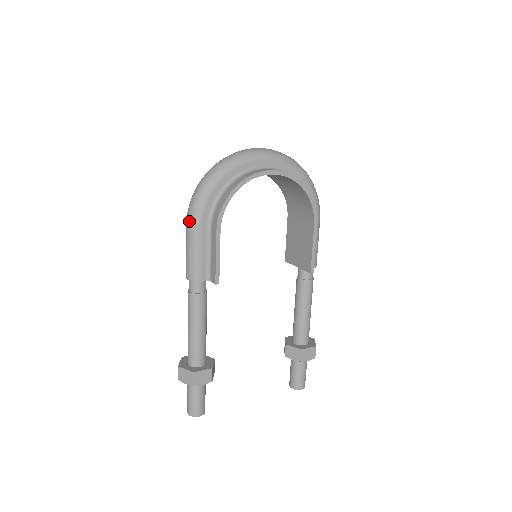
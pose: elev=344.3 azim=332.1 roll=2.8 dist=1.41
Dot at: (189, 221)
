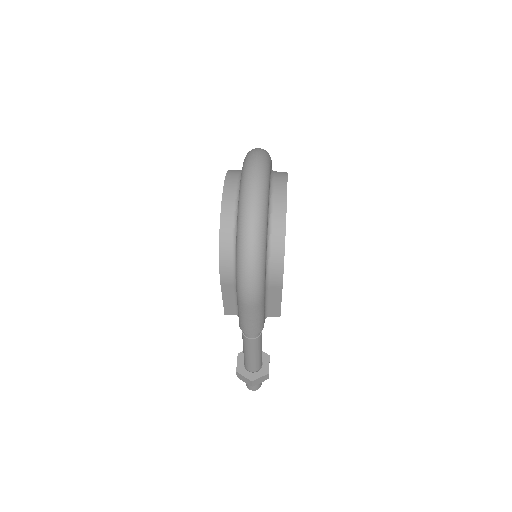
Dot at: (255, 302)
